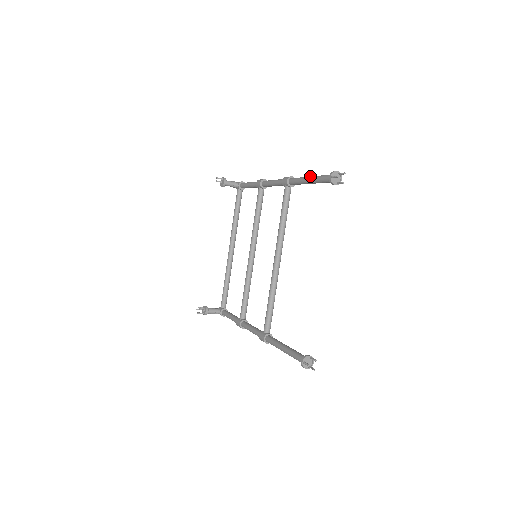
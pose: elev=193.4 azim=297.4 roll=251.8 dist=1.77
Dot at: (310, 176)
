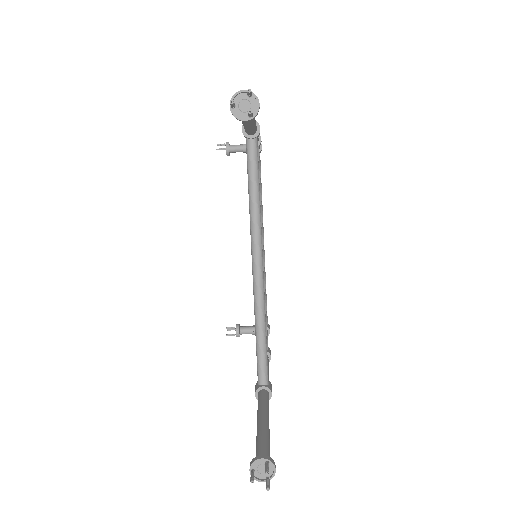
Dot at: occluded
